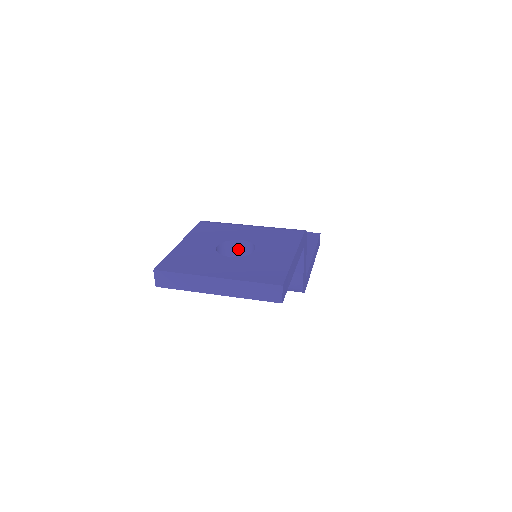
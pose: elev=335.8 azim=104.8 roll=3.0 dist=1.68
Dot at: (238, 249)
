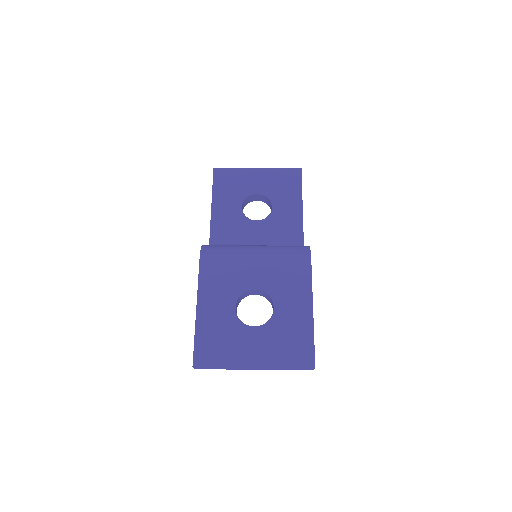
Dot at: (251, 293)
